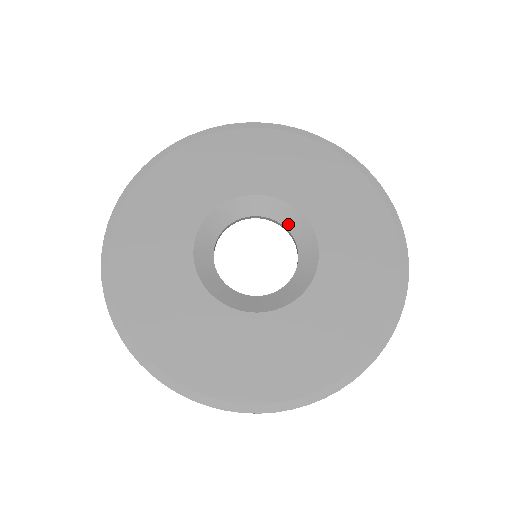
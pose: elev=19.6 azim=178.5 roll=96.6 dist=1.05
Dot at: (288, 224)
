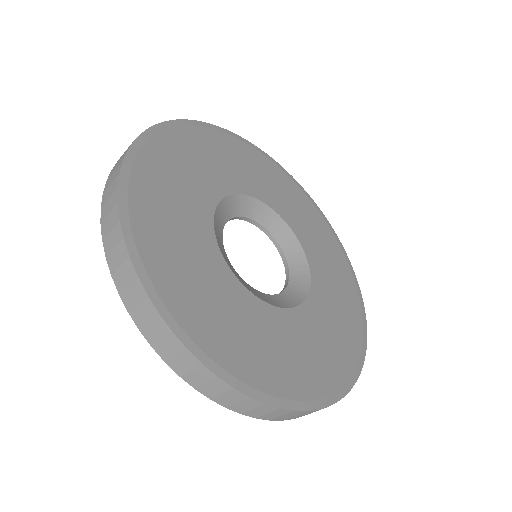
Dot at: (264, 222)
